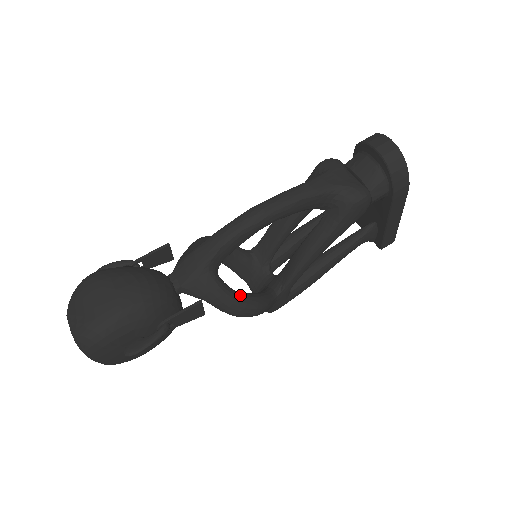
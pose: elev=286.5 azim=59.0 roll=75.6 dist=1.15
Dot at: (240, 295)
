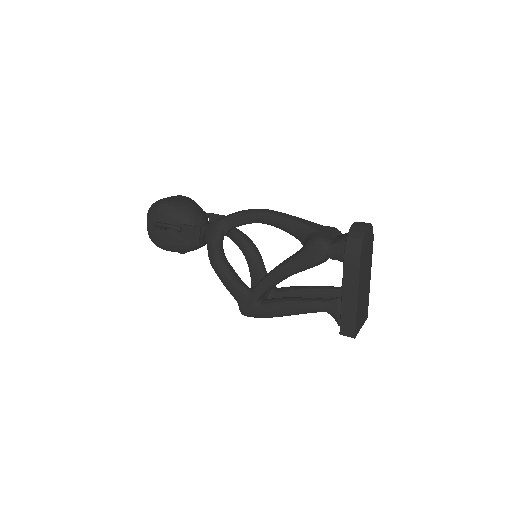
Dot at: (222, 253)
